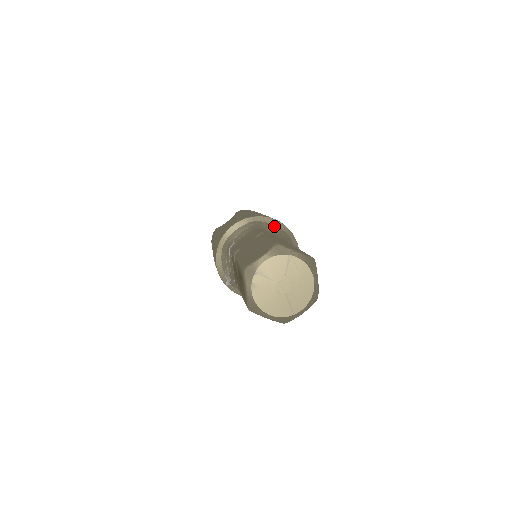
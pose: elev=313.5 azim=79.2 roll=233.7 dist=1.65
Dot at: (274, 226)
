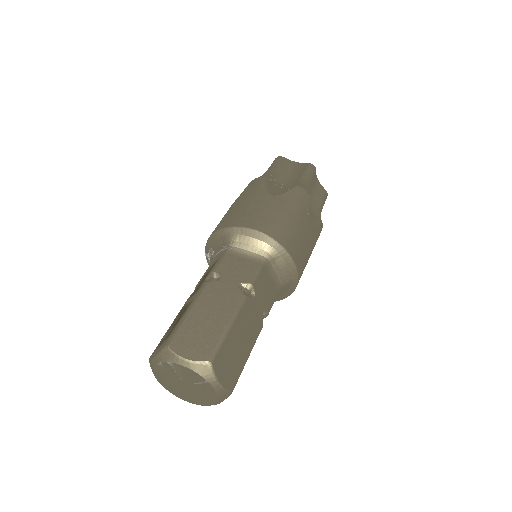
Dot at: (286, 267)
